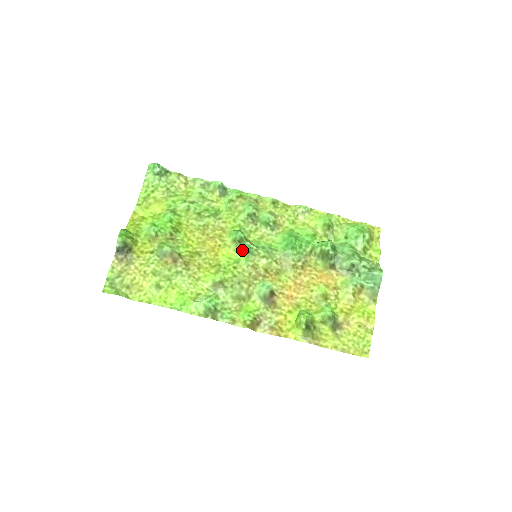
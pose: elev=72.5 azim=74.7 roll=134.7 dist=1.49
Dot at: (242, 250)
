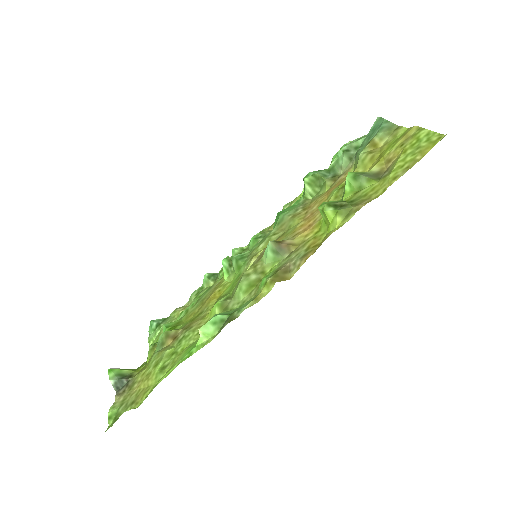
Dot at: (237, 266)
